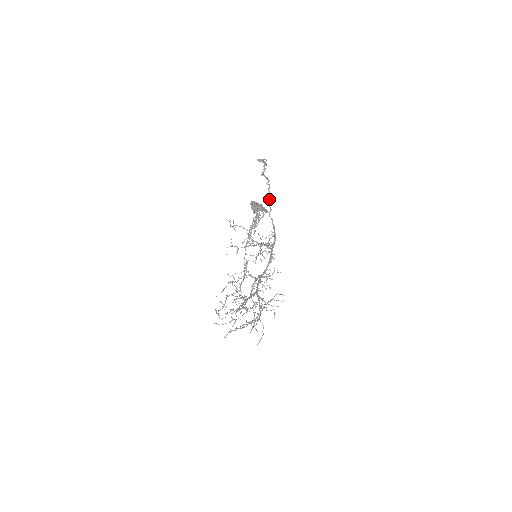
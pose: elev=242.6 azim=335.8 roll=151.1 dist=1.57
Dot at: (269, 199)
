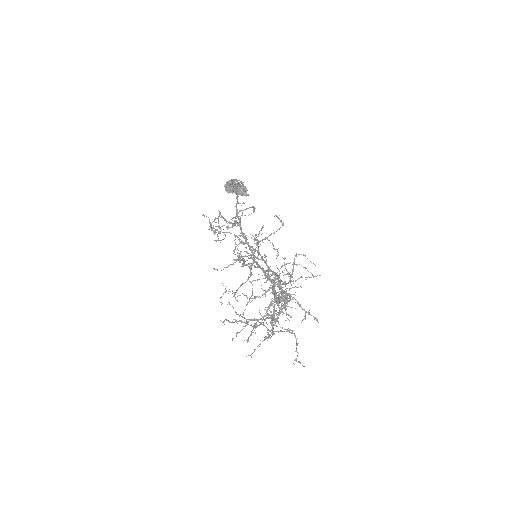
Dot at: occluded
